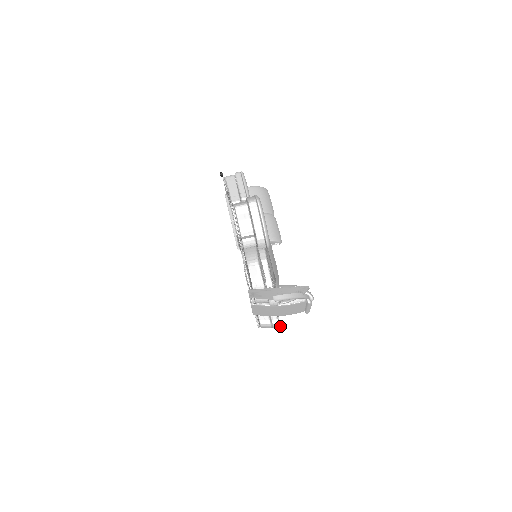
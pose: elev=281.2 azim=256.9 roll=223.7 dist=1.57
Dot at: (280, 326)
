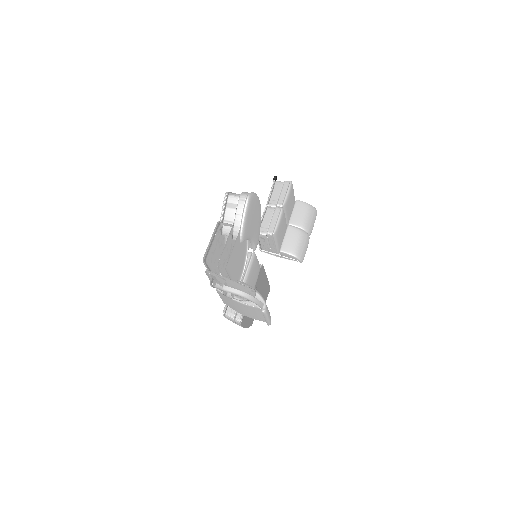
Dot at: (240, 324)
